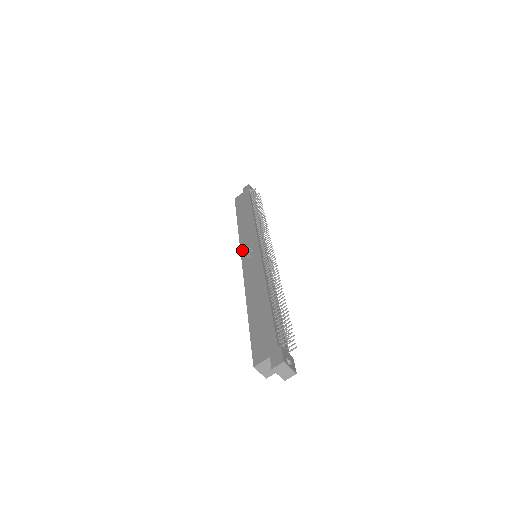
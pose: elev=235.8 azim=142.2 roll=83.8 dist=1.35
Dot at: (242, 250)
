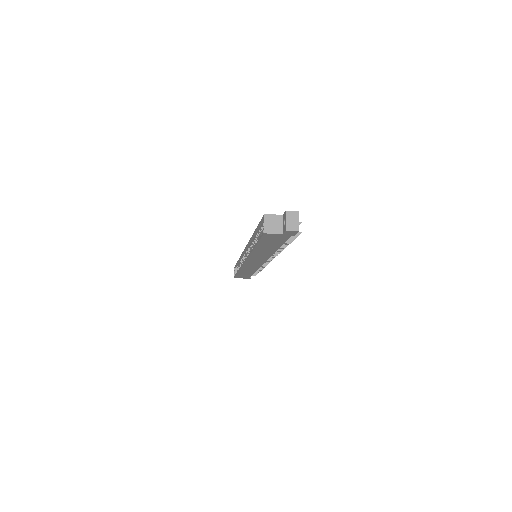
Dot at: occluded
